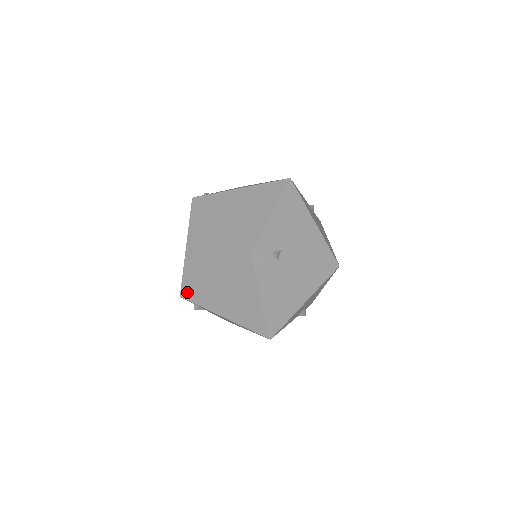
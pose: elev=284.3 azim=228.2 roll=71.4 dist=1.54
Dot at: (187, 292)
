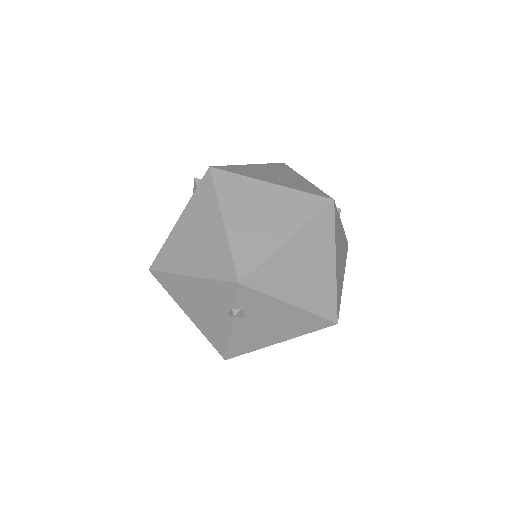
Dot at: (251, 272)
